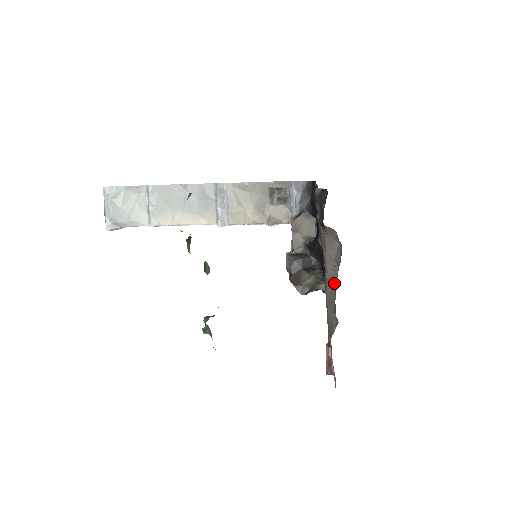
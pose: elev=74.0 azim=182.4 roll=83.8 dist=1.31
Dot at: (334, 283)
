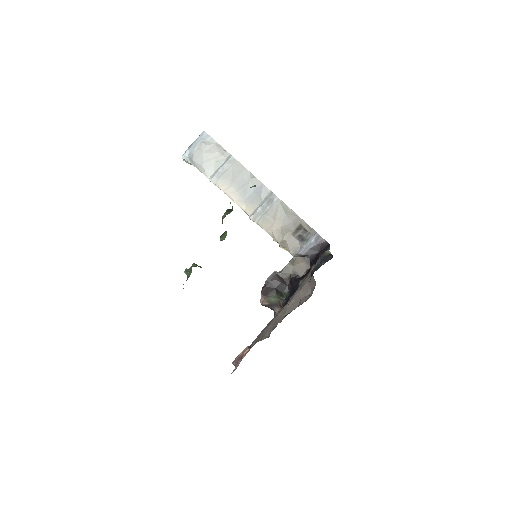
Dot at: (287, 313)
